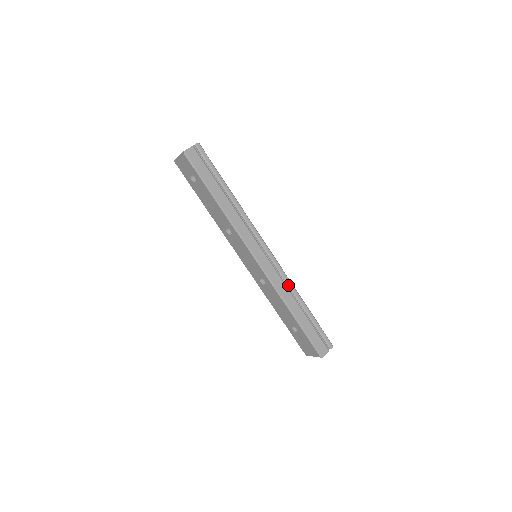
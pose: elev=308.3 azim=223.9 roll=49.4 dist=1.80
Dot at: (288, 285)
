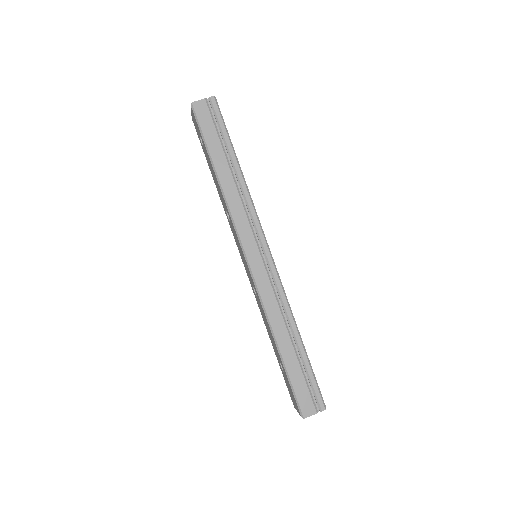
Dot at: (283, 305)
